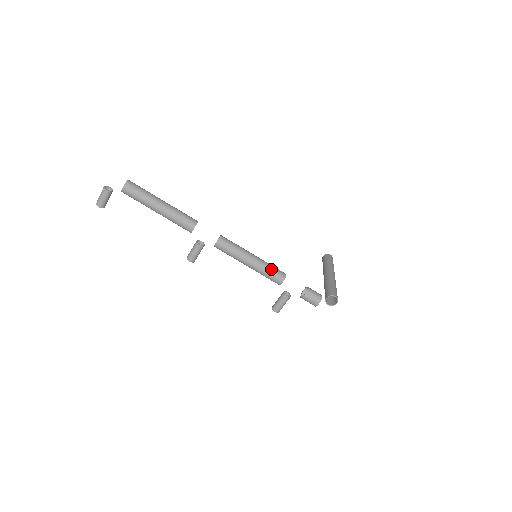
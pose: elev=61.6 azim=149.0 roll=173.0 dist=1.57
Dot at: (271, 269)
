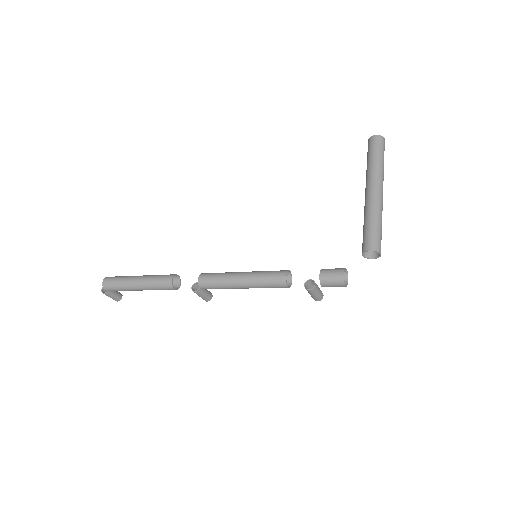
Dot at: (265, 282)
